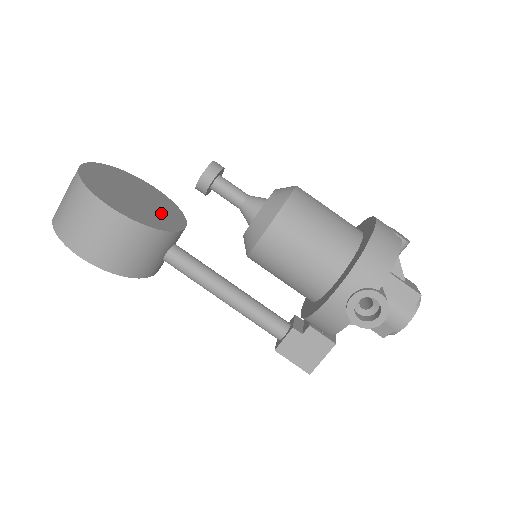
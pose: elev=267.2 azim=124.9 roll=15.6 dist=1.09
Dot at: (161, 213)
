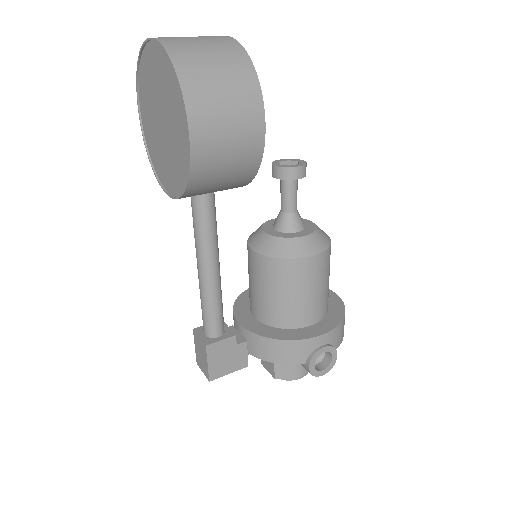
Dot at: occluded
